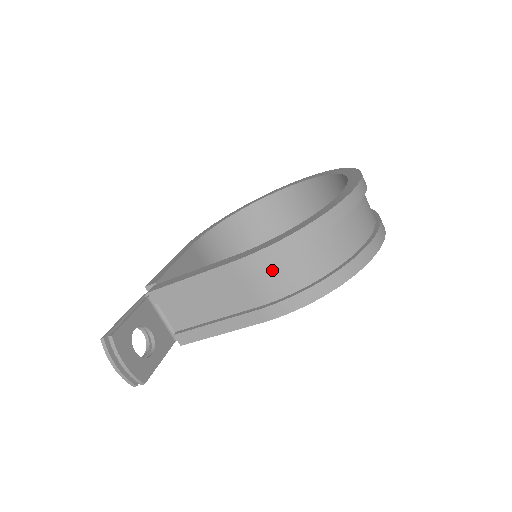
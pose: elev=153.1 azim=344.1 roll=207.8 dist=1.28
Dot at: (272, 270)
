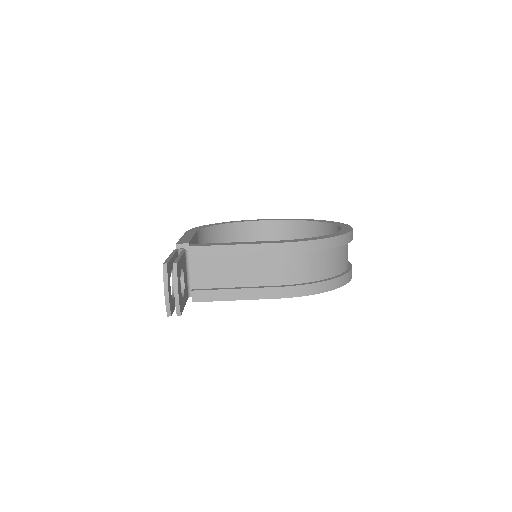
Dot at: (300, 260)
